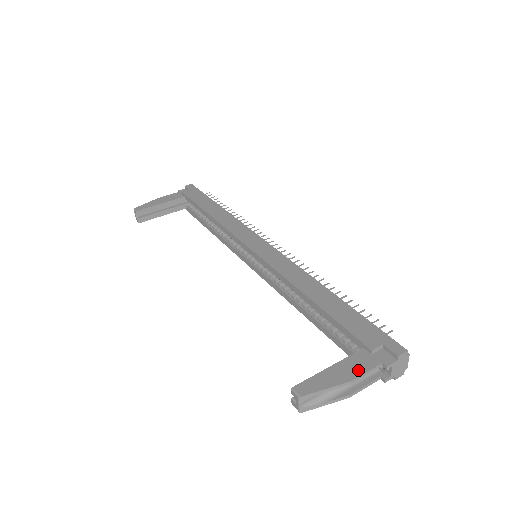
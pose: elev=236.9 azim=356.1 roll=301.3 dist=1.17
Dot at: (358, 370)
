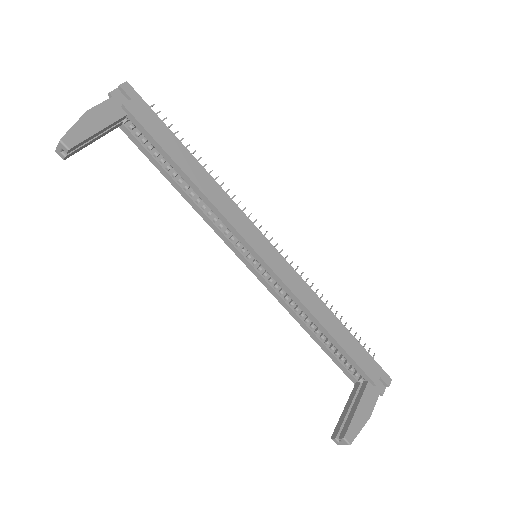
Dot at: (371, 405)
